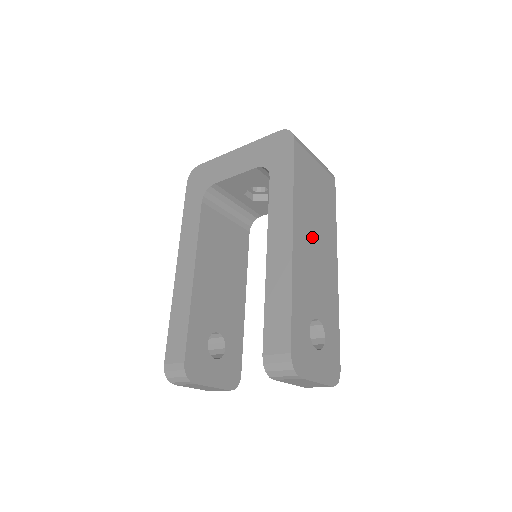
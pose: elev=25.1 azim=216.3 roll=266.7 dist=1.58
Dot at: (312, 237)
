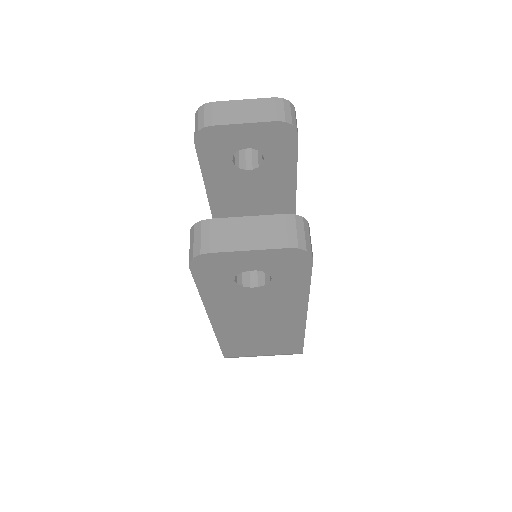
Dot at: occluded
